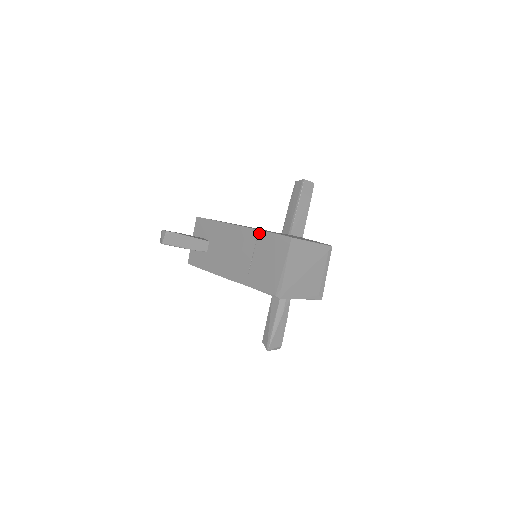
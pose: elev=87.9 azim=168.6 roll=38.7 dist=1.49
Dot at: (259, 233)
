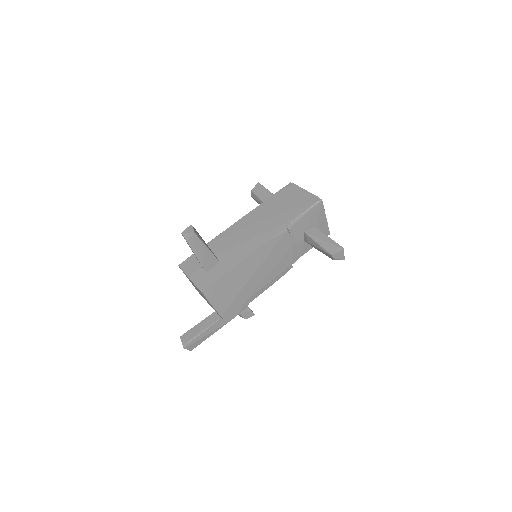
Dot at: (262, 205)
